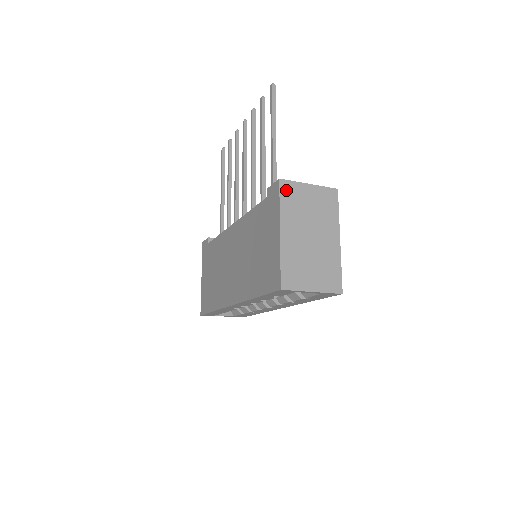
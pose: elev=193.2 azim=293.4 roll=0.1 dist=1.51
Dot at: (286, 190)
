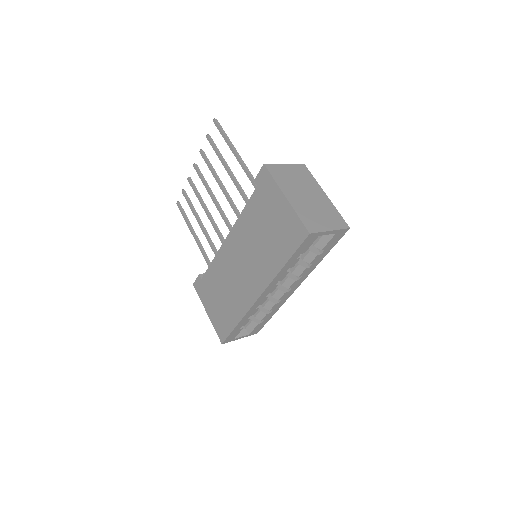
Dot at: (272, 170)
